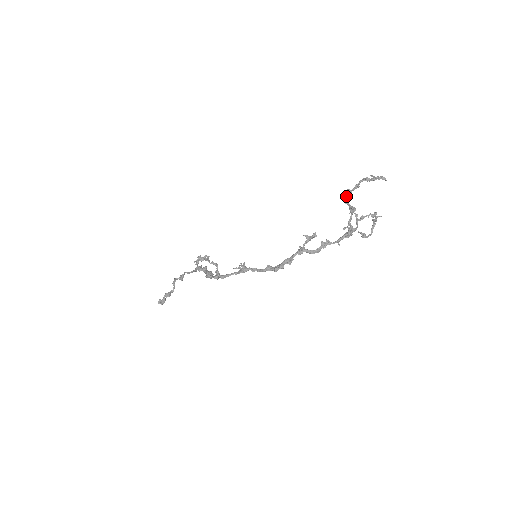
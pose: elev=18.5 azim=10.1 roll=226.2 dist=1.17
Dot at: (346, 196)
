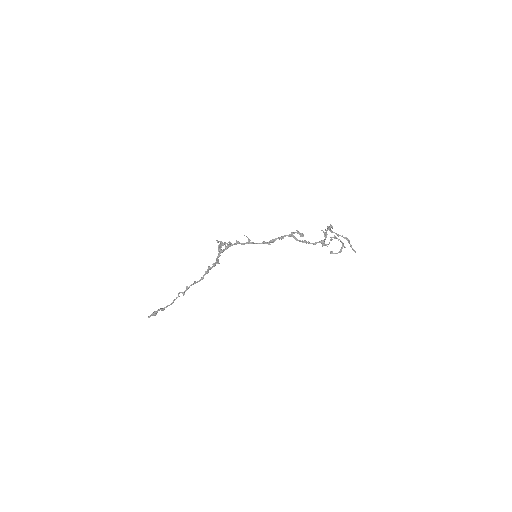
Dot at: (329, 229)
